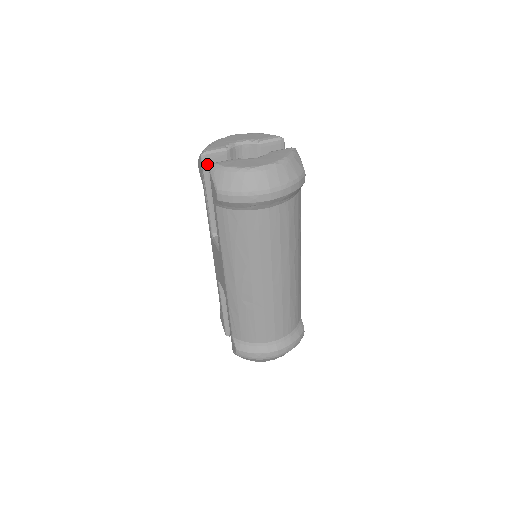
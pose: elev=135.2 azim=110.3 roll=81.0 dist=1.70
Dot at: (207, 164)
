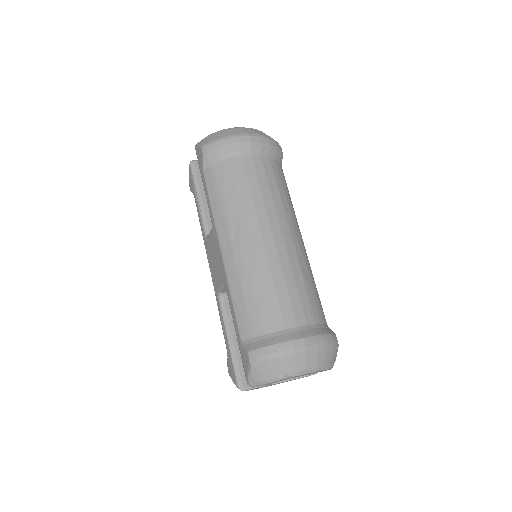
Dot at: (196, 169)
